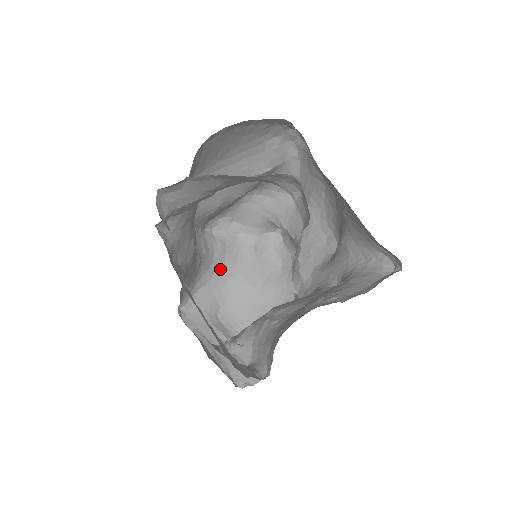
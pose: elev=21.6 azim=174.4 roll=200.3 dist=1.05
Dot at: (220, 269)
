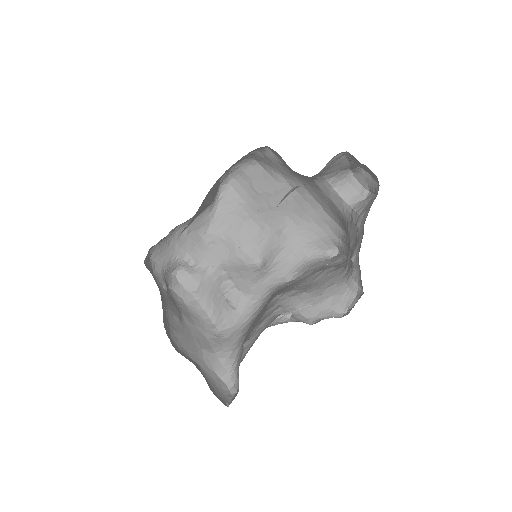
Dot at: (161, 300)
